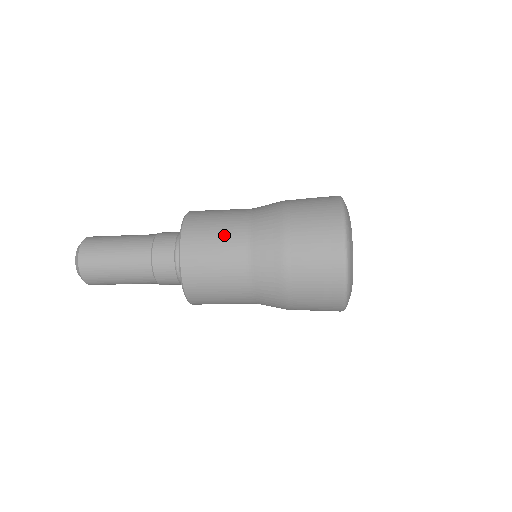
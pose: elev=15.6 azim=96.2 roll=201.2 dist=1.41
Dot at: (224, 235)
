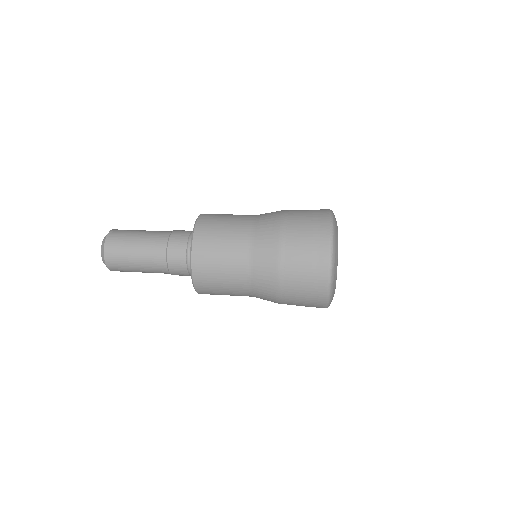
Dot at: (228, 267)
